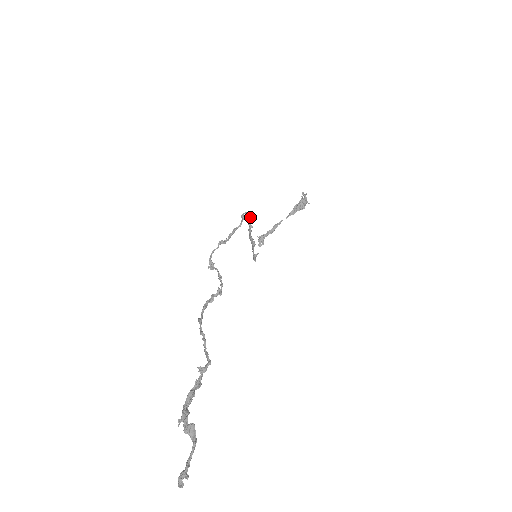
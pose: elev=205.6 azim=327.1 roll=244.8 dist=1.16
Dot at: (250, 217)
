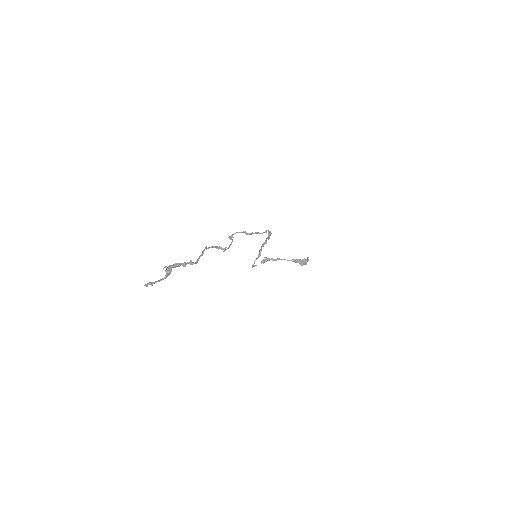
Dot at: (269, 236)
